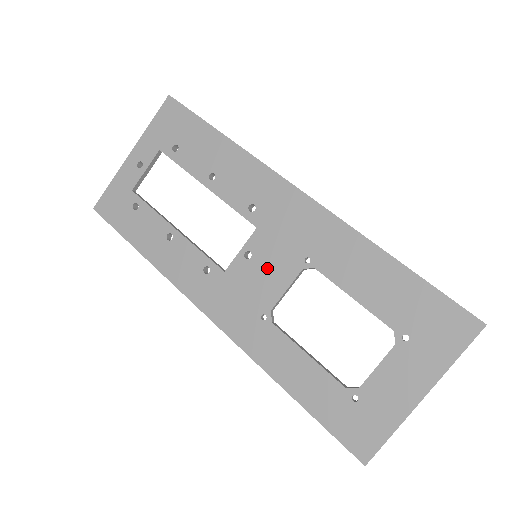
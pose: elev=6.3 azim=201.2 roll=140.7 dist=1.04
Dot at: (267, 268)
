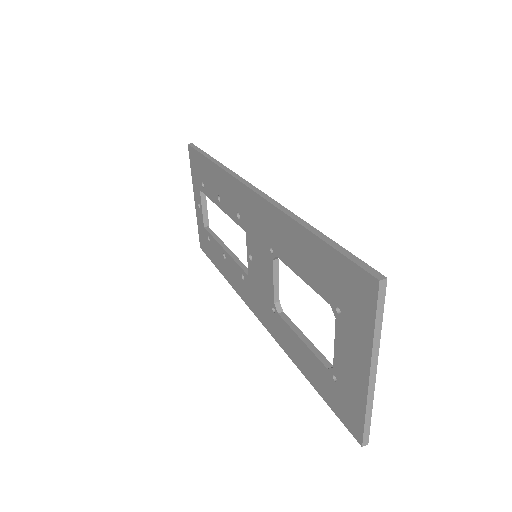
Dot at: (260, 266)
